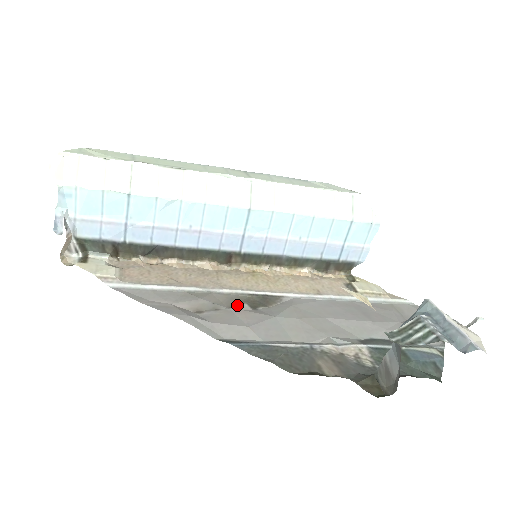
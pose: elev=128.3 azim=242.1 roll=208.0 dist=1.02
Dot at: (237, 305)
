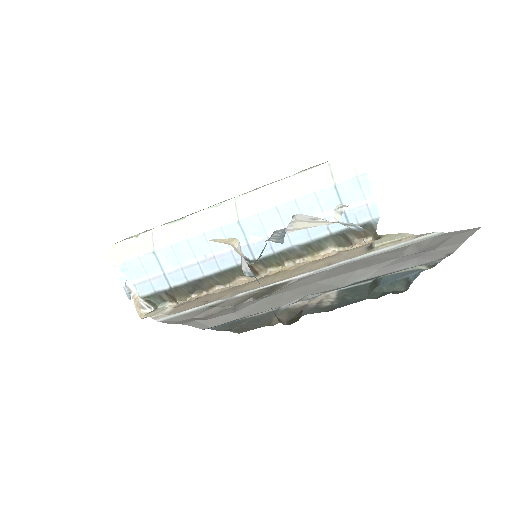
Dot at: (243, 301)
